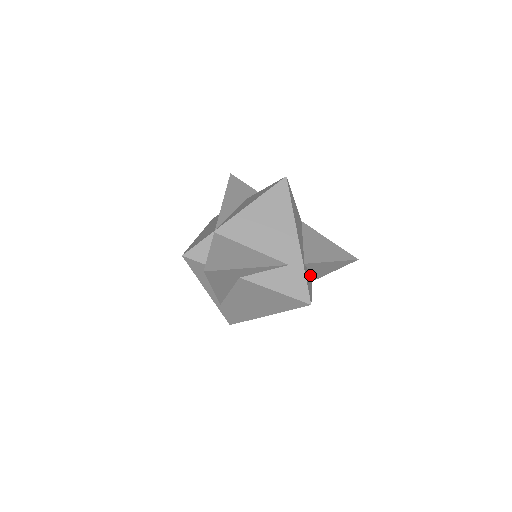
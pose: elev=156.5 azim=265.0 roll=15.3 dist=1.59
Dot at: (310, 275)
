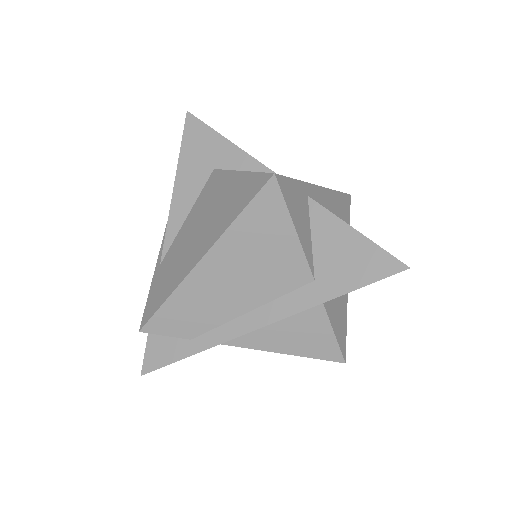
Dot at: (310, 250)
